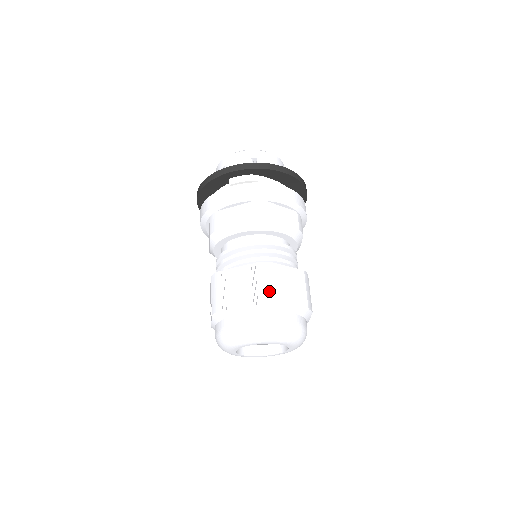
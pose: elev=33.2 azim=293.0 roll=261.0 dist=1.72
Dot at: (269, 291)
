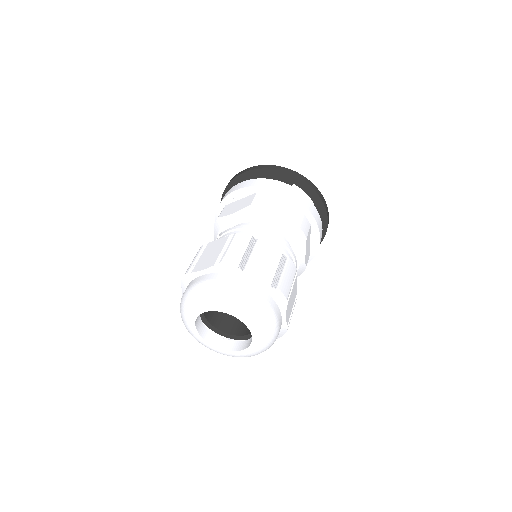
Dot at: (288, 287)
